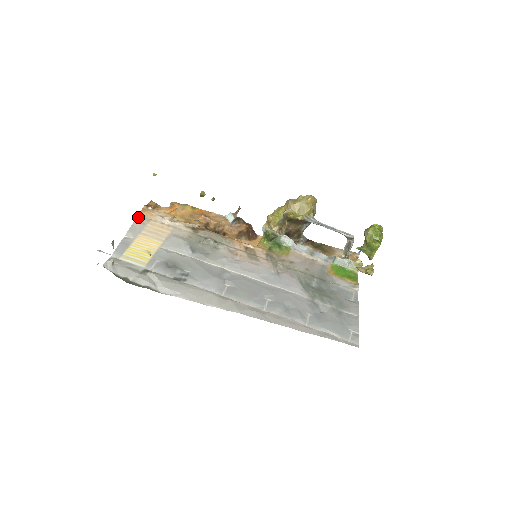
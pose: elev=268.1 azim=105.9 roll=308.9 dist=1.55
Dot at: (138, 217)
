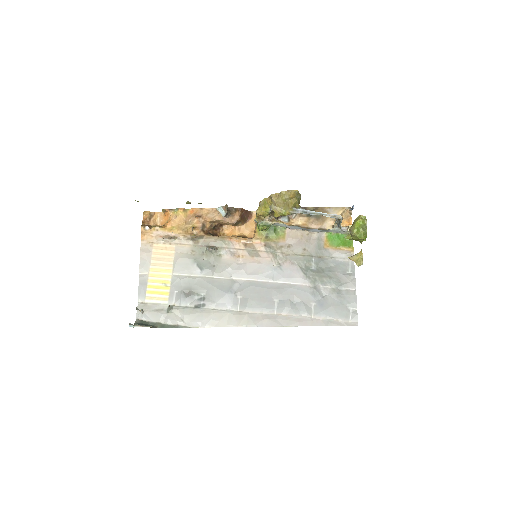
Dot at: (141, 244)
